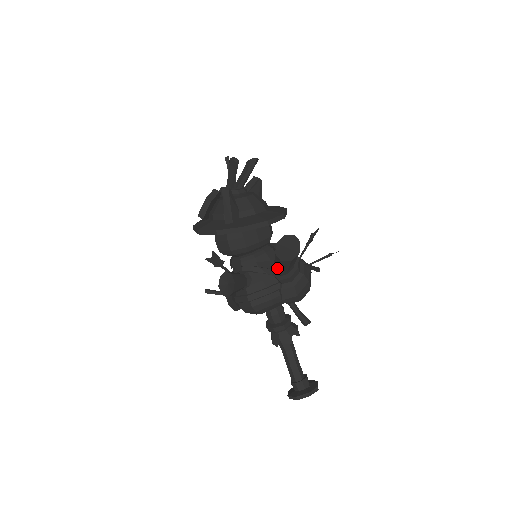
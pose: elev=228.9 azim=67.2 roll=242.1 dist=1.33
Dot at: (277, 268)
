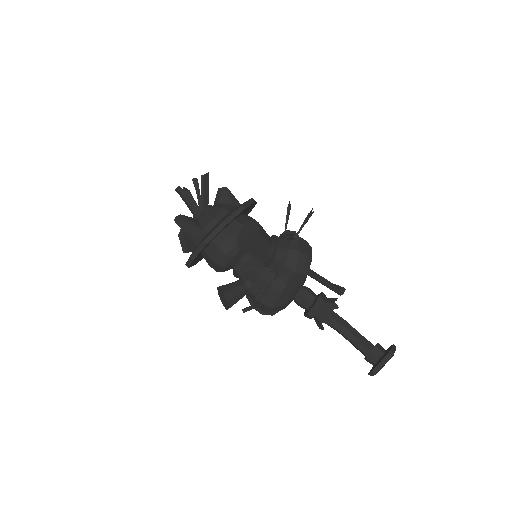
Dot at: (256, 258)
